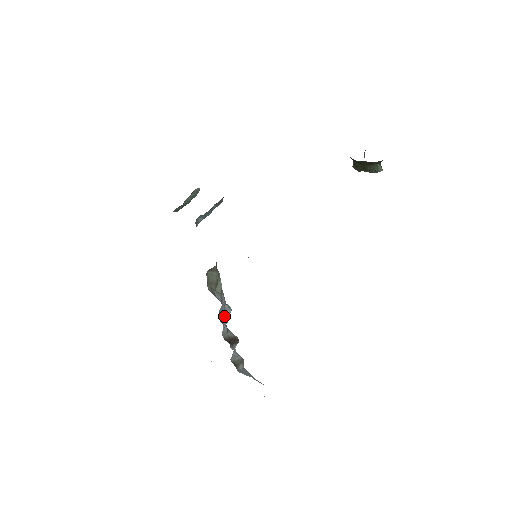
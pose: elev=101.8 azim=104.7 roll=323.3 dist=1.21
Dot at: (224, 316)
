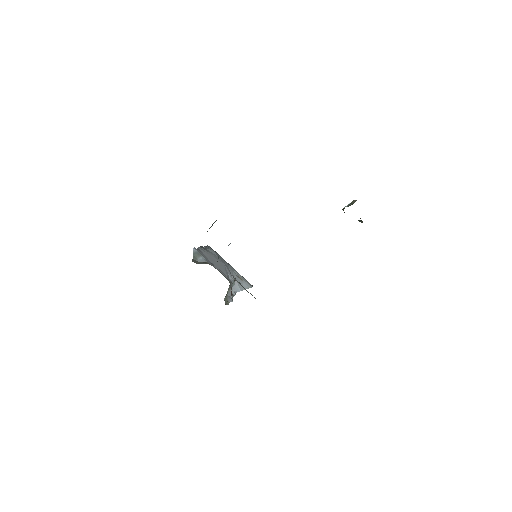
Dot at: occluded
